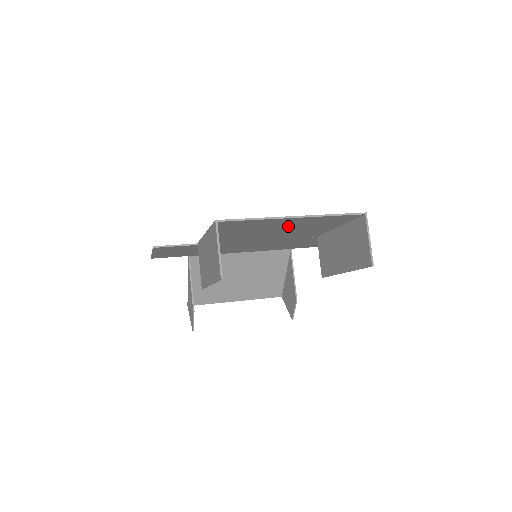
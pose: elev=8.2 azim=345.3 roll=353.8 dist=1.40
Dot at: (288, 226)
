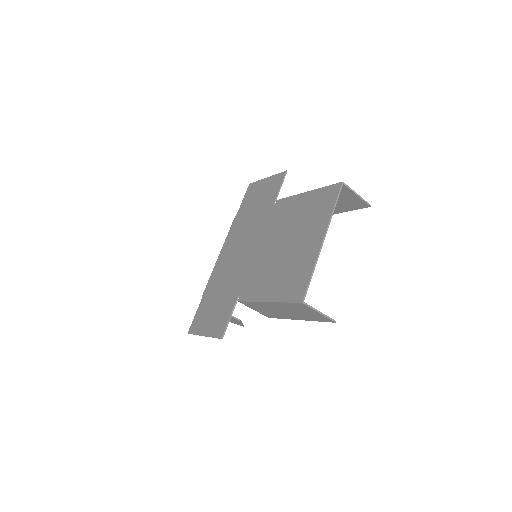
Dot at: (301, 238)
